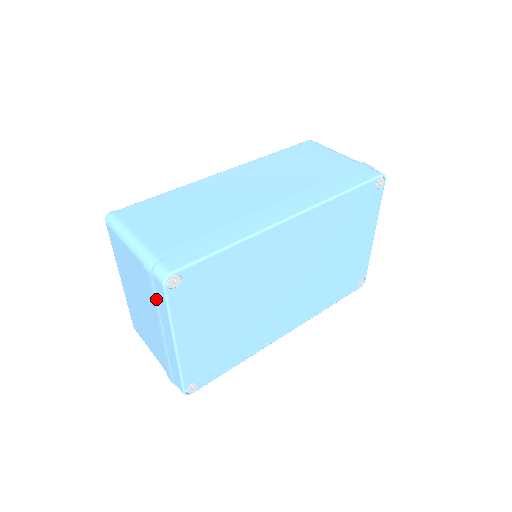
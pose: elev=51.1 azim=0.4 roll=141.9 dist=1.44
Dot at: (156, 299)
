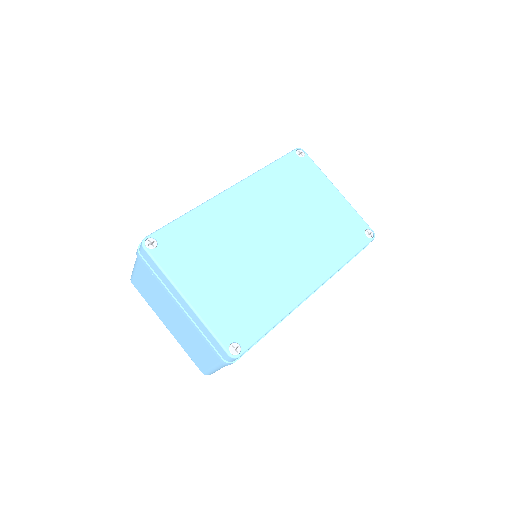
Dot at: (155, 274)
